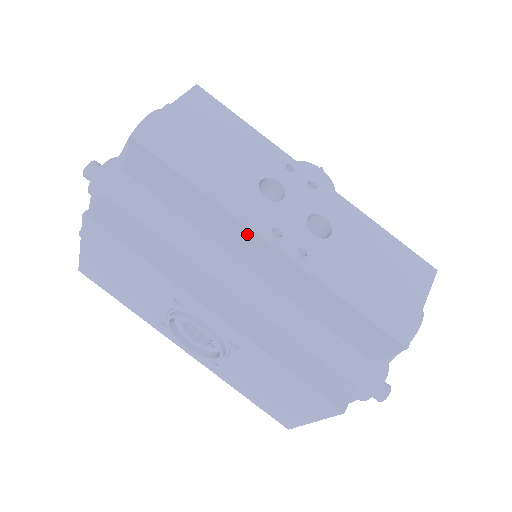
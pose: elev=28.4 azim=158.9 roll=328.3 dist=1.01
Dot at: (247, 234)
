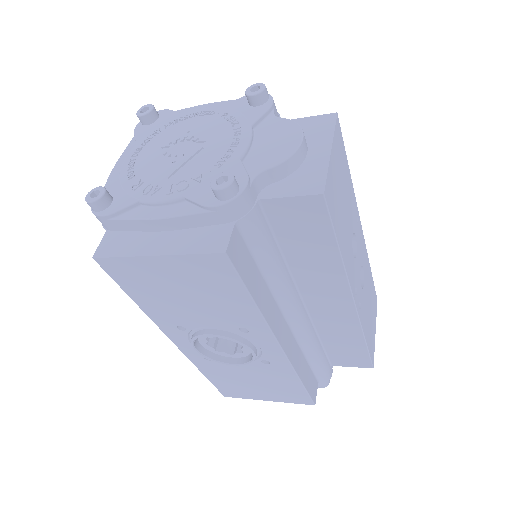
Dot at: (341, 291)
